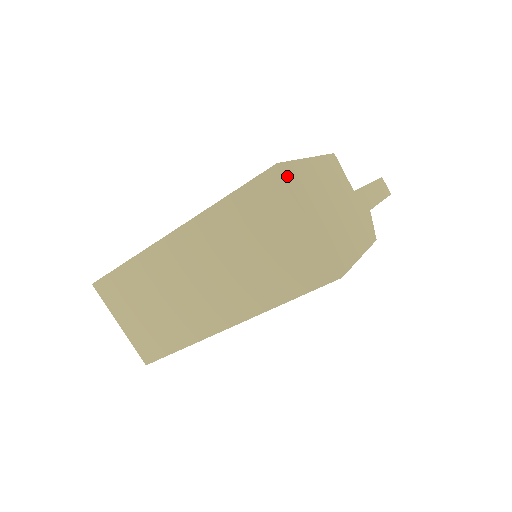
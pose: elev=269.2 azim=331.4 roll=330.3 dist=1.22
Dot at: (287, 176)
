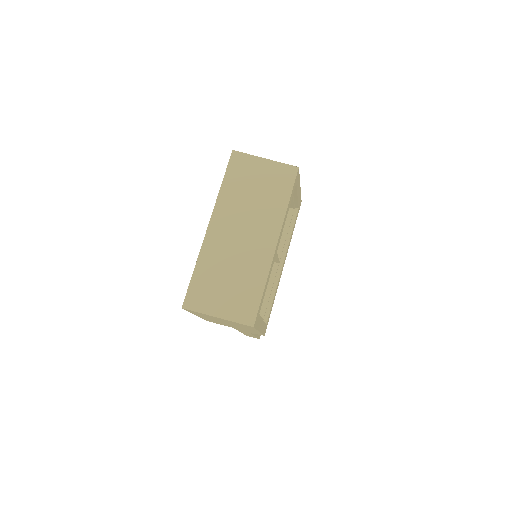
Dot at: (241, 153)
